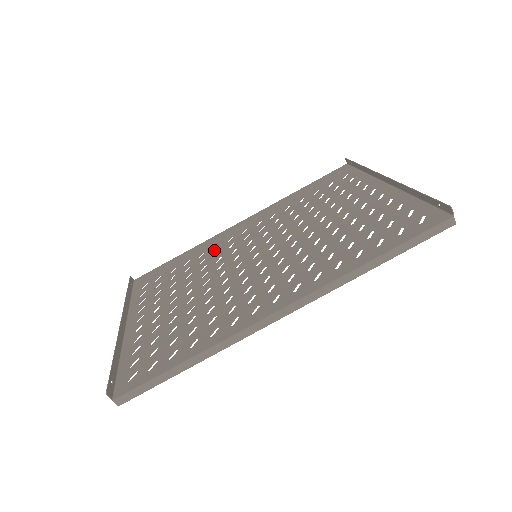
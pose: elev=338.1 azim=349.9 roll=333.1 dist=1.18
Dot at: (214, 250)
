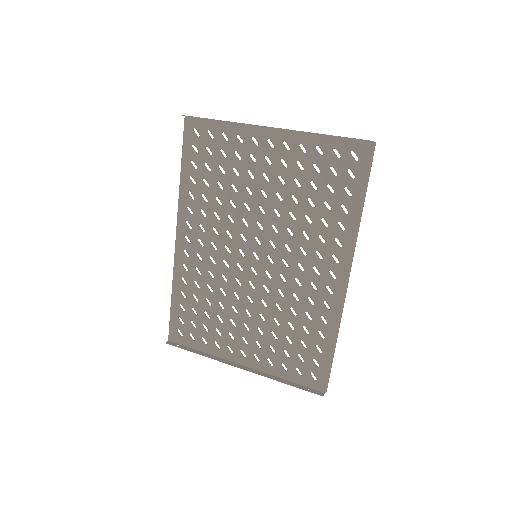
Dot at: (203, 274)
